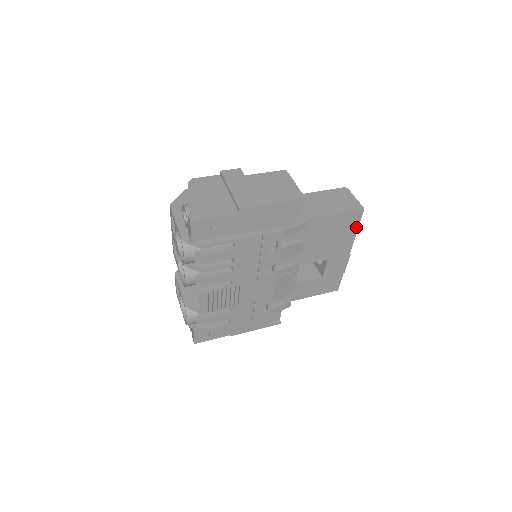
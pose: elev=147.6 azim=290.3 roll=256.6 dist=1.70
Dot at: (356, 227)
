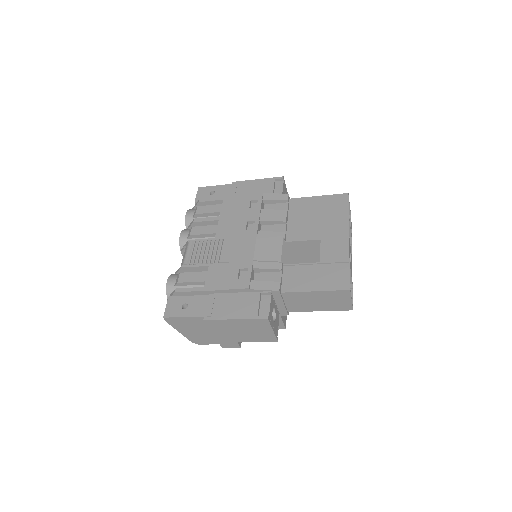
Dot at: (346, 210)
